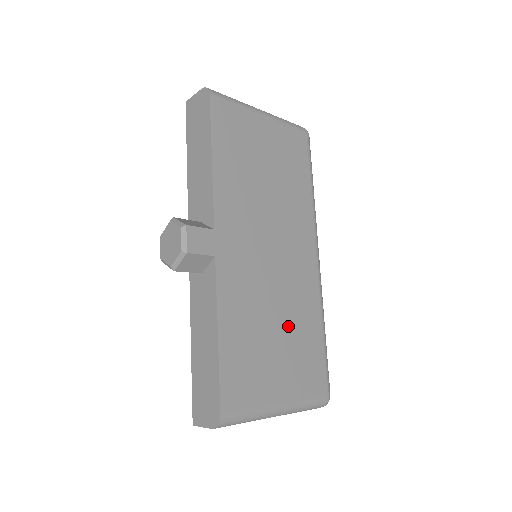
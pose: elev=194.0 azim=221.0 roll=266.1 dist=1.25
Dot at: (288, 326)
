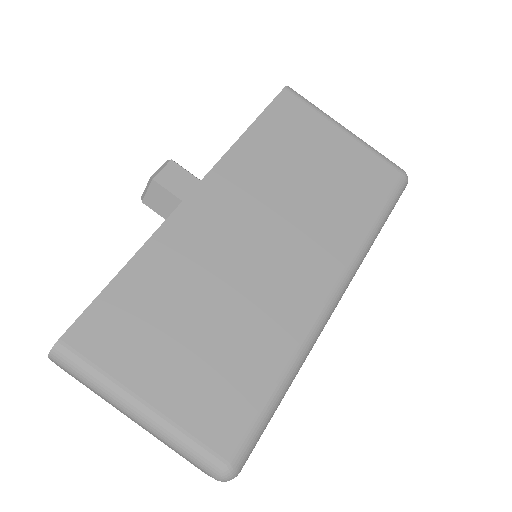
Dot at: (227, 329)
